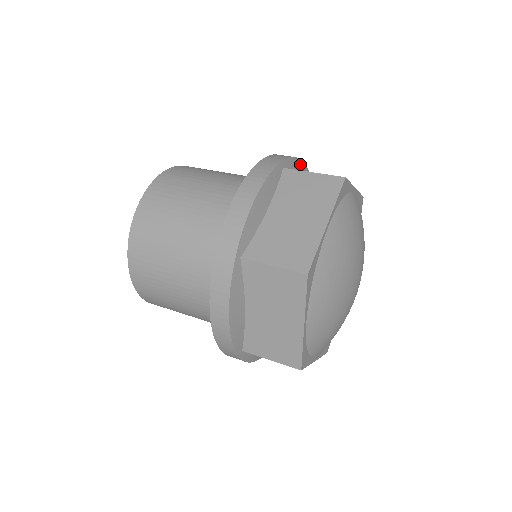
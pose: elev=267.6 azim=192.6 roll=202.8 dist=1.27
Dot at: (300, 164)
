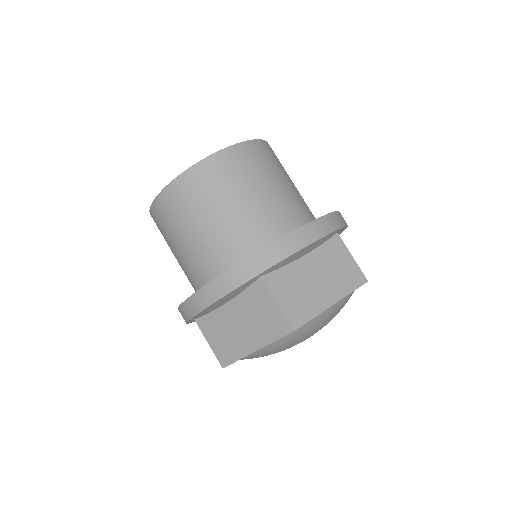
Dot at: occluded
